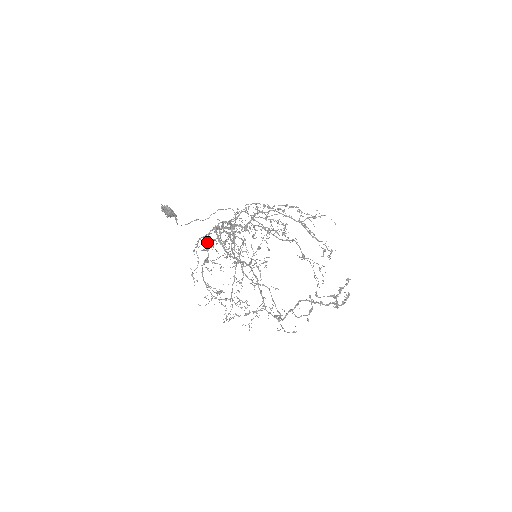
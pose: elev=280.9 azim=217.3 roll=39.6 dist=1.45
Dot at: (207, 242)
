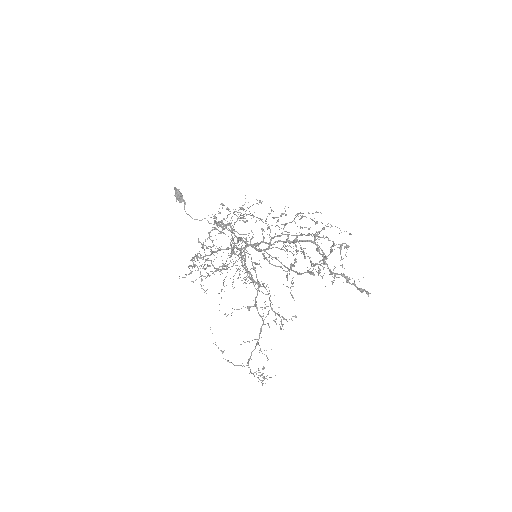
Dot at: (209, 236)
